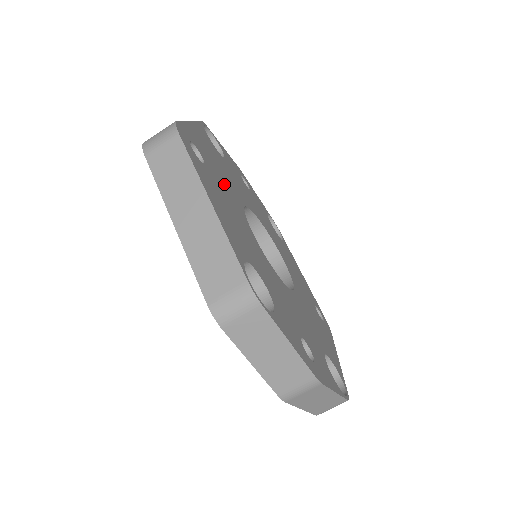
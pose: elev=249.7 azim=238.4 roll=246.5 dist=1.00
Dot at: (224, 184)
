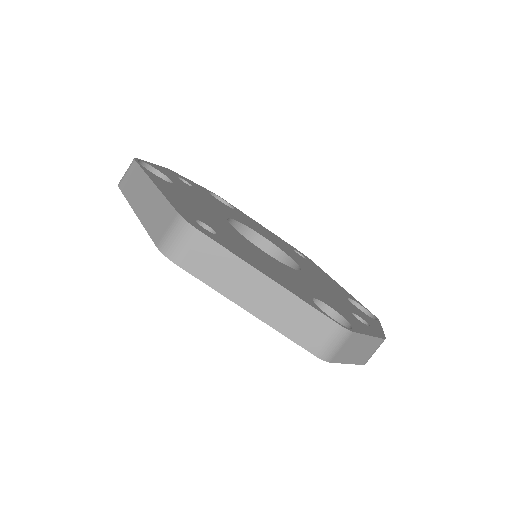
Dot at: (222, 227)
